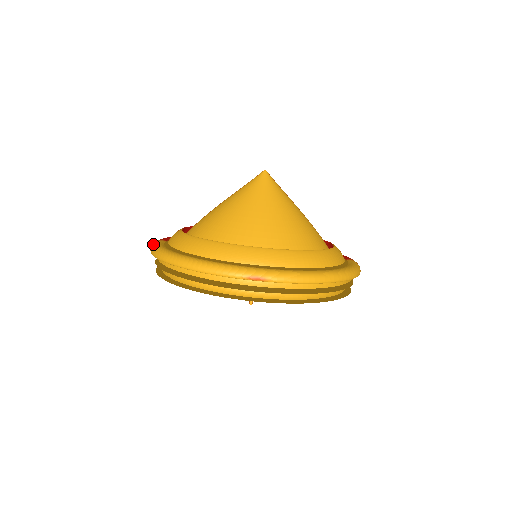
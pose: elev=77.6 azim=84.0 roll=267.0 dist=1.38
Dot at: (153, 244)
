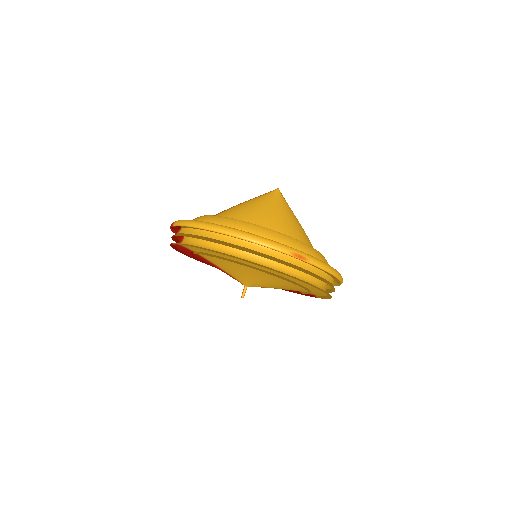
Dot at: occluded
